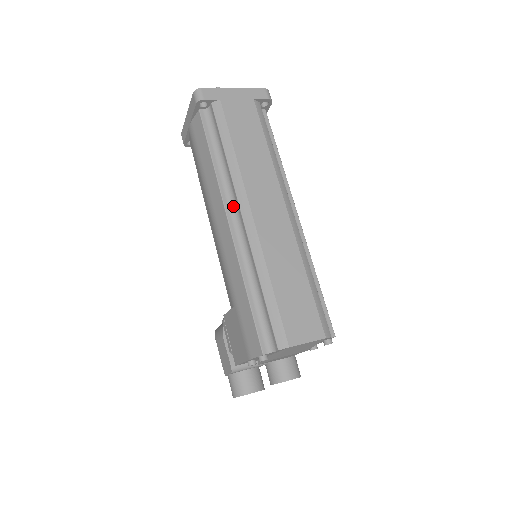
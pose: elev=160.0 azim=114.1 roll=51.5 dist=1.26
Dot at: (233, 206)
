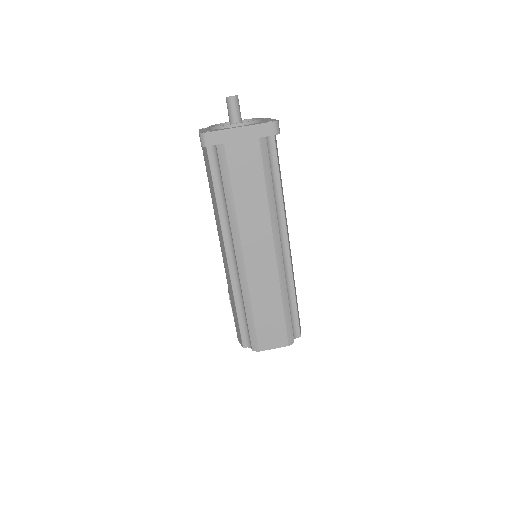
Dot at: (231, 242)
